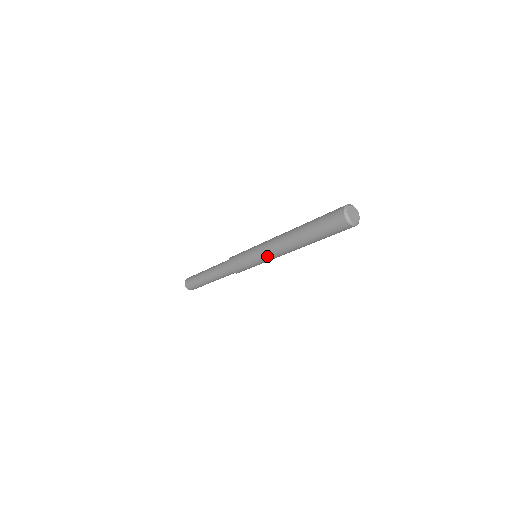
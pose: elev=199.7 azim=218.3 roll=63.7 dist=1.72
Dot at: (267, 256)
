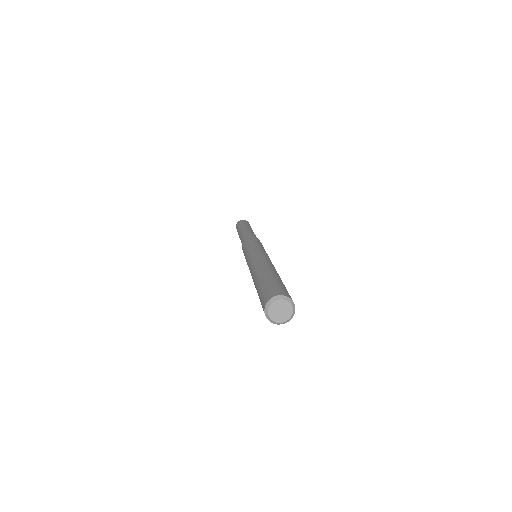
Dot at: occluded
